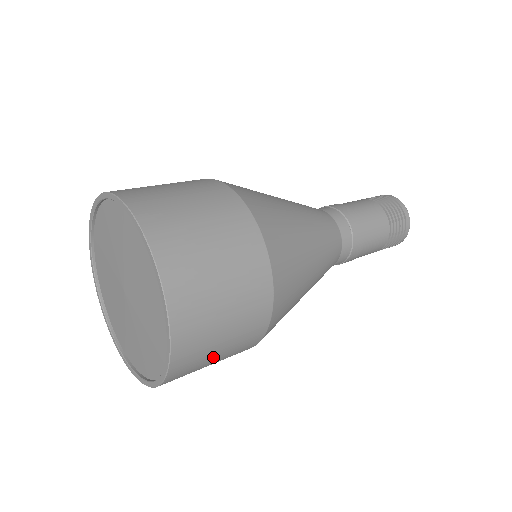
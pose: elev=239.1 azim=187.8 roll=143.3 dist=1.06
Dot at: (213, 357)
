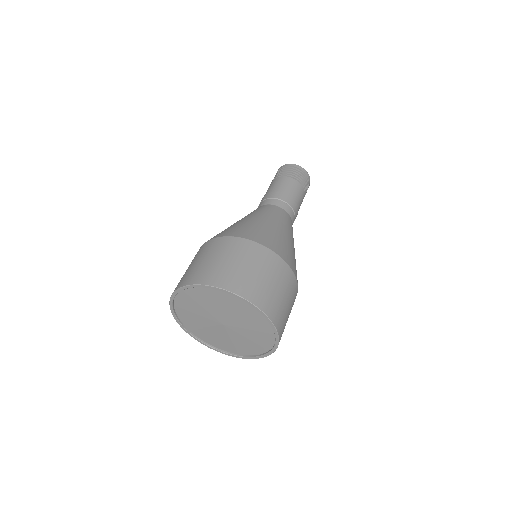
Dot at: occluded
